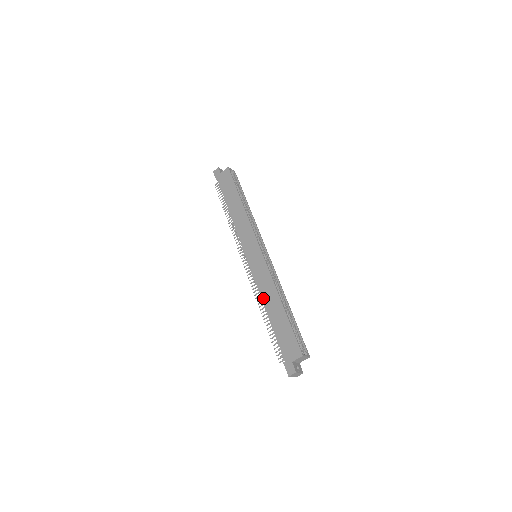
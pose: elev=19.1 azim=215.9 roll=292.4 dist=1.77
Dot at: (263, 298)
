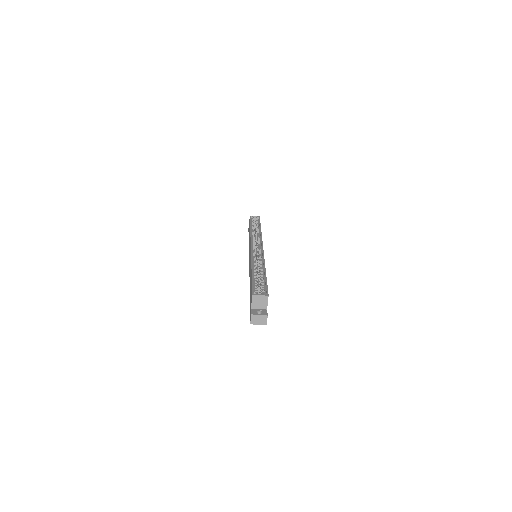
Dot at: occluded
